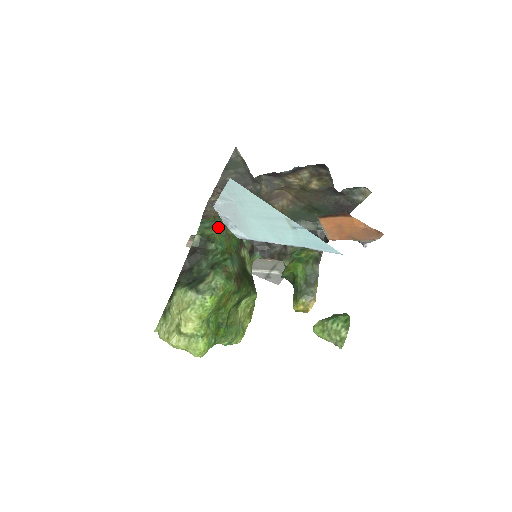
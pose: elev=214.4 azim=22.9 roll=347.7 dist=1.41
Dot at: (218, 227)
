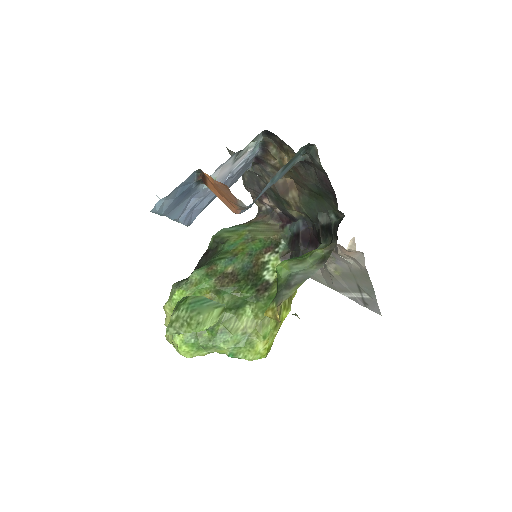
Dot at: (245, 231)
